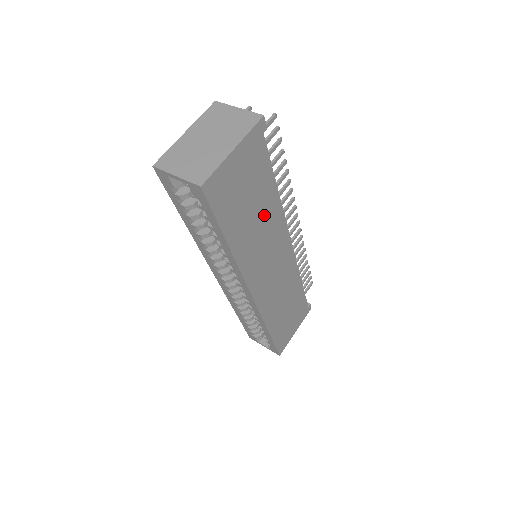
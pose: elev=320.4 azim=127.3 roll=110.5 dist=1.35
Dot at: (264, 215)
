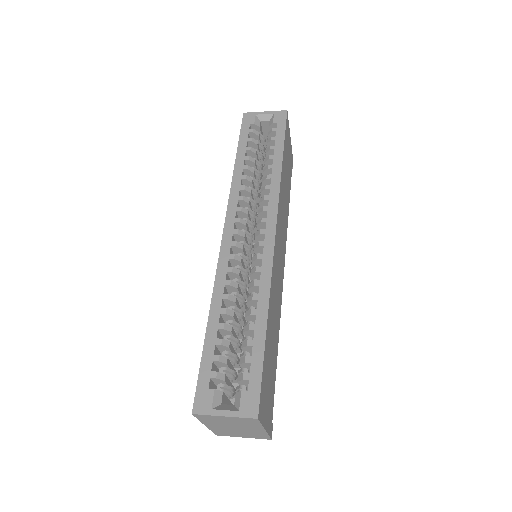
Dot at: (286, 201)
